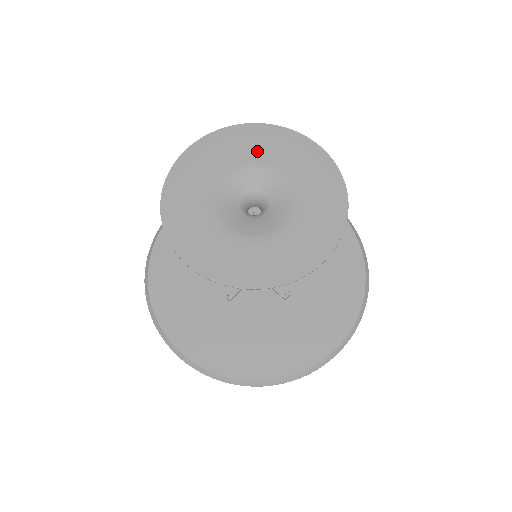
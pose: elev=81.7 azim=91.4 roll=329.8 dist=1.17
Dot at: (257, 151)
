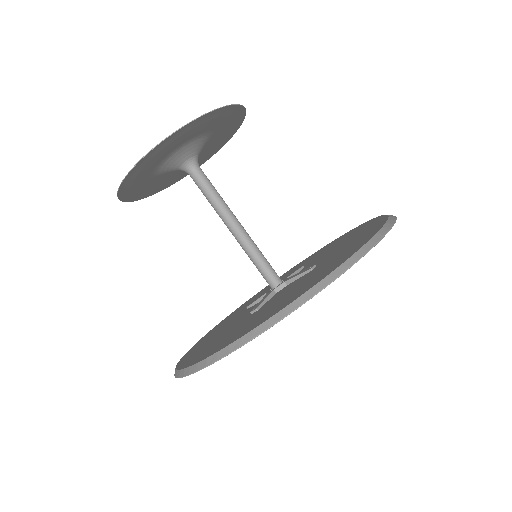
Dot at: occluded
